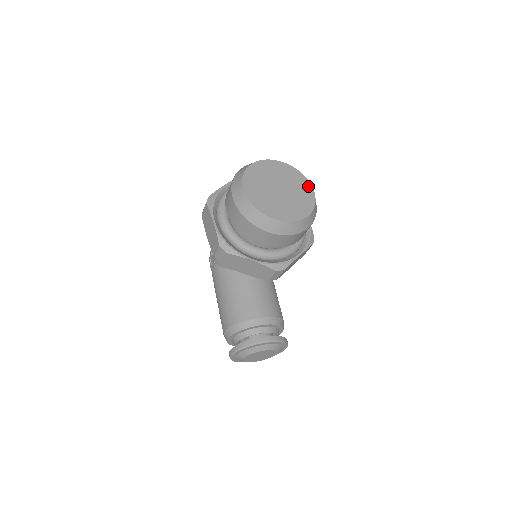
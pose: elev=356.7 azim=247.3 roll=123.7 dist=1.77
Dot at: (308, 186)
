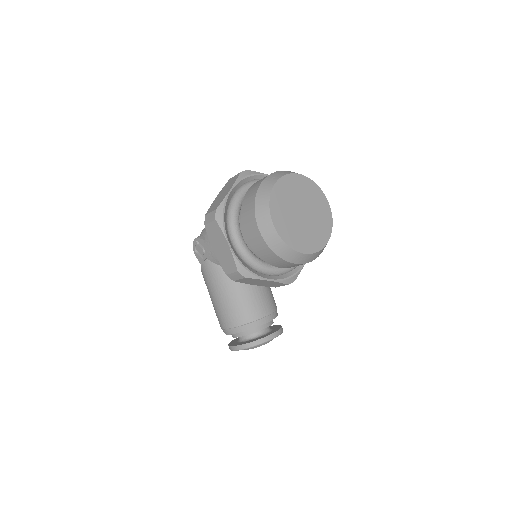
Dot at: (324, 201)
